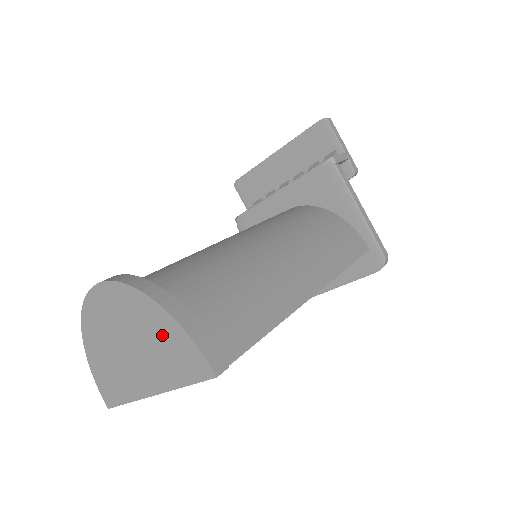
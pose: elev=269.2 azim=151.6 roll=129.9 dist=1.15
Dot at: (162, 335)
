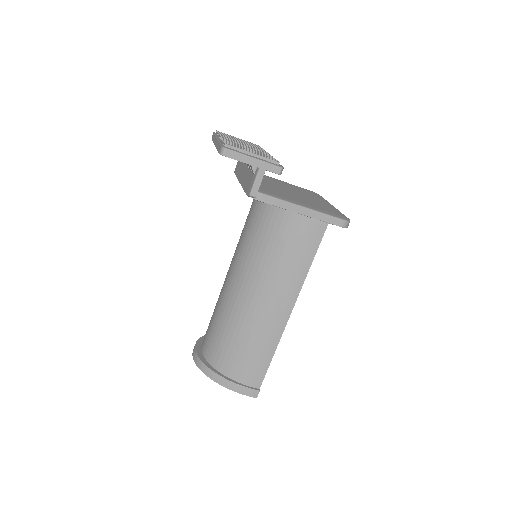
Dot at: occluded
